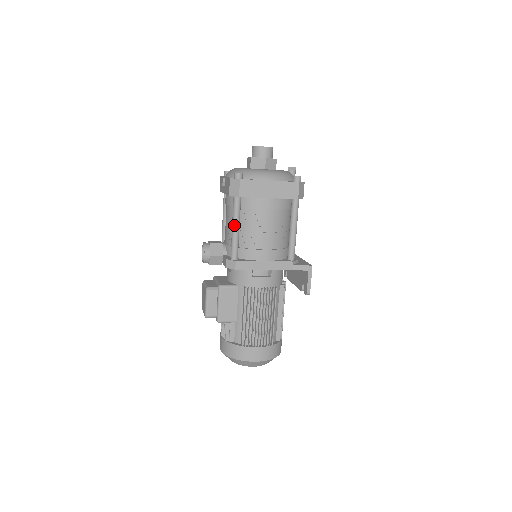
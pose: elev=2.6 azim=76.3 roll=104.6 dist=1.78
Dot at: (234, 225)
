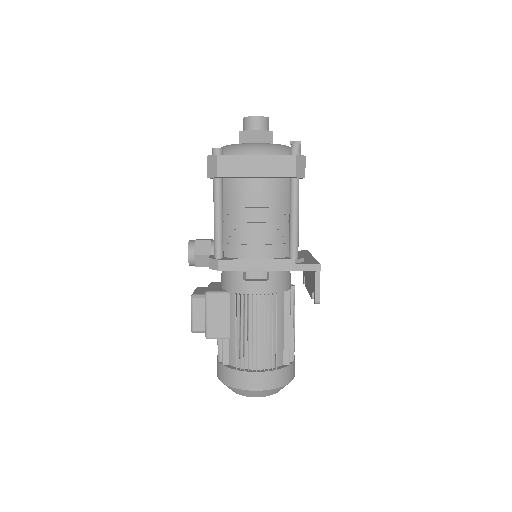
Dot at: (215, 214)
